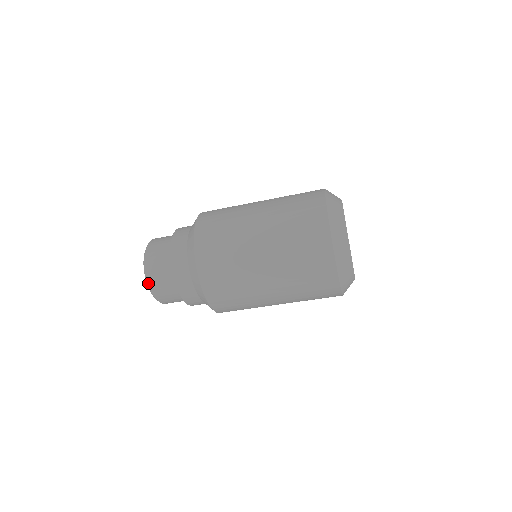
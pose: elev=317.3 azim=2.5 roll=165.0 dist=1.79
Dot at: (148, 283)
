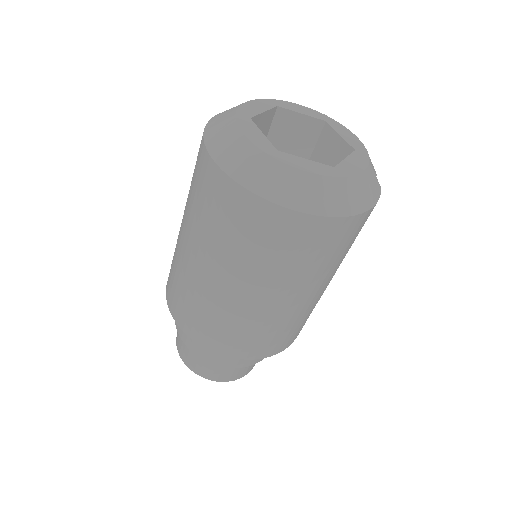
Dot at: (195, 373)
